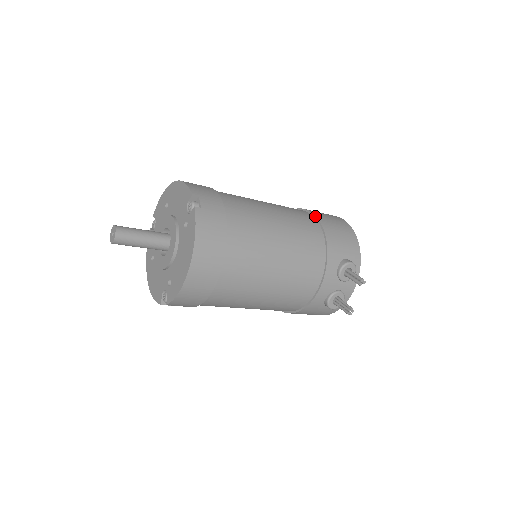
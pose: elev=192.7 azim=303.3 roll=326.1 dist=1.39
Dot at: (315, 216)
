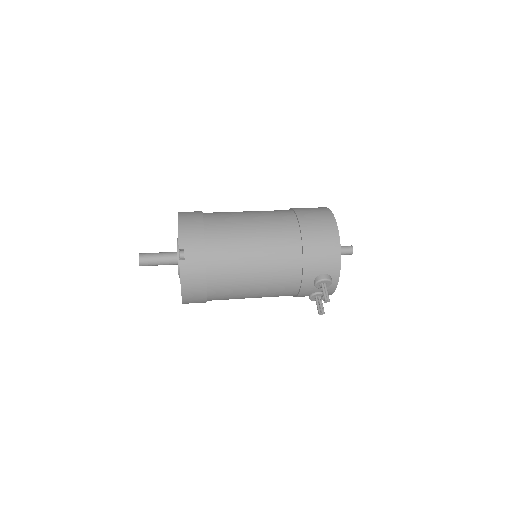
Dot at: (301, 234)
